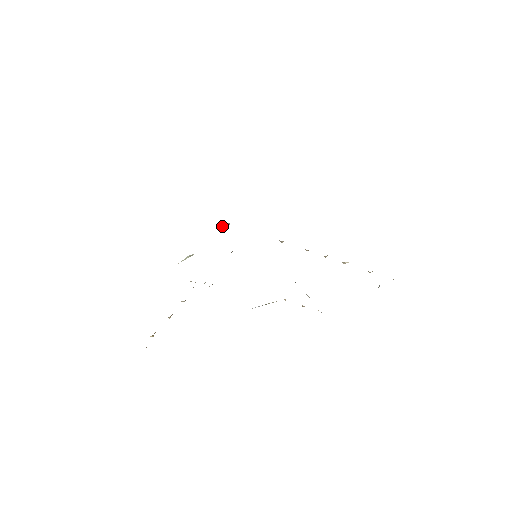
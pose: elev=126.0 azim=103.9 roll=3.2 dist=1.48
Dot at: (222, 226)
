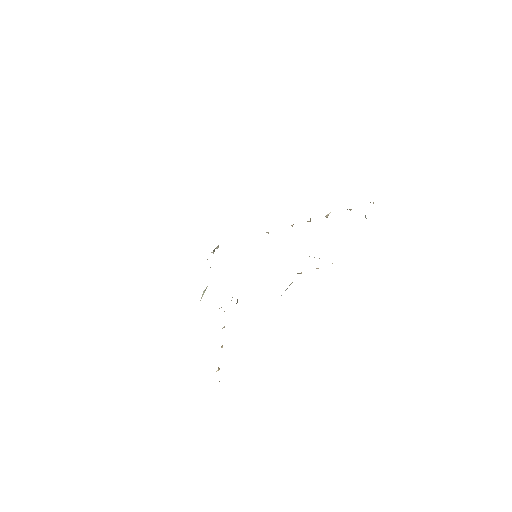
Dot at: occluded
